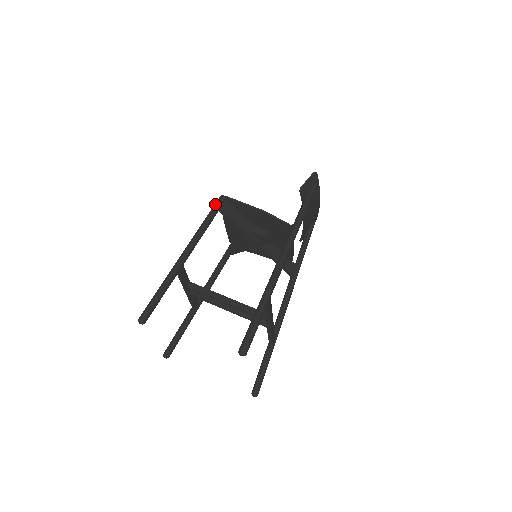
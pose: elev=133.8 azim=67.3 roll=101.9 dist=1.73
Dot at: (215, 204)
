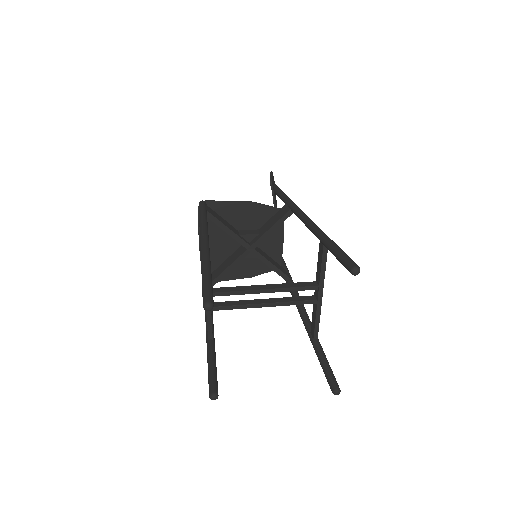
Dot at: (200, 207)
